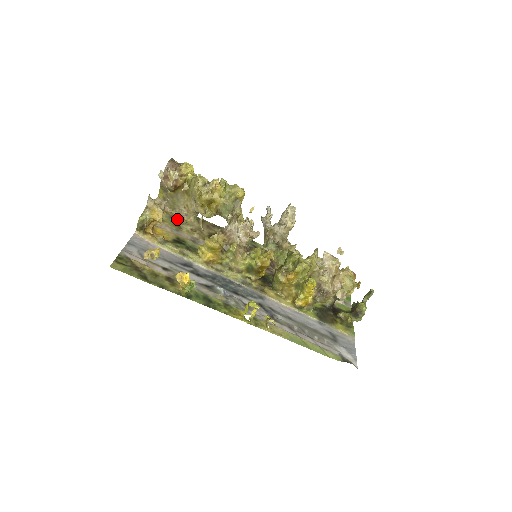
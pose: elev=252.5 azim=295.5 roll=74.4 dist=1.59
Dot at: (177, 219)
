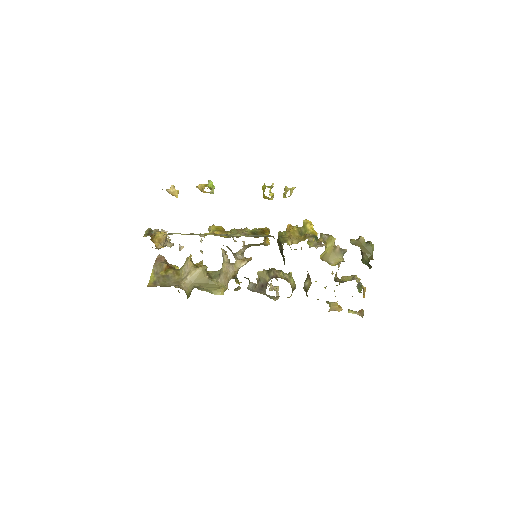
Dot at: occluded
